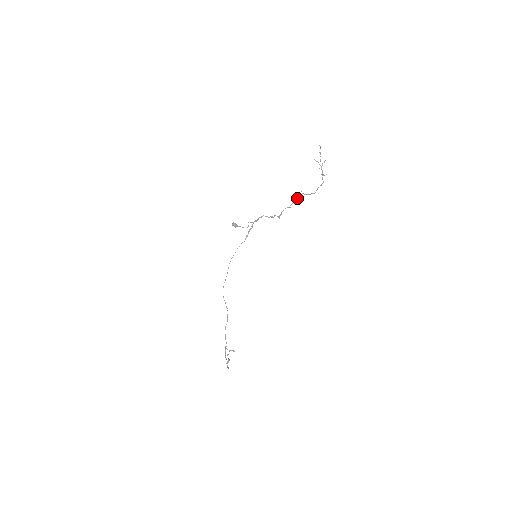
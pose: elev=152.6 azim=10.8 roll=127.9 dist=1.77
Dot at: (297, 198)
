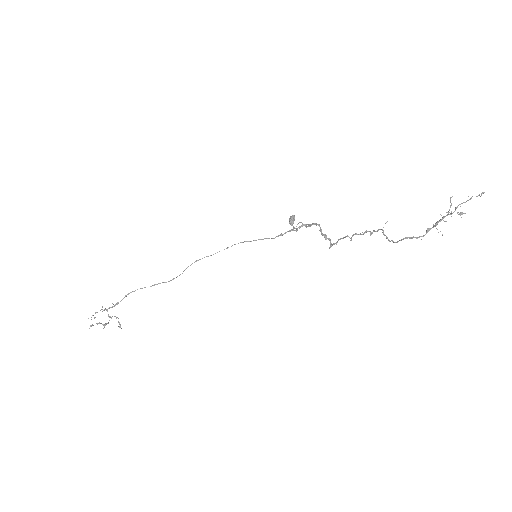
Dot at: occluded
